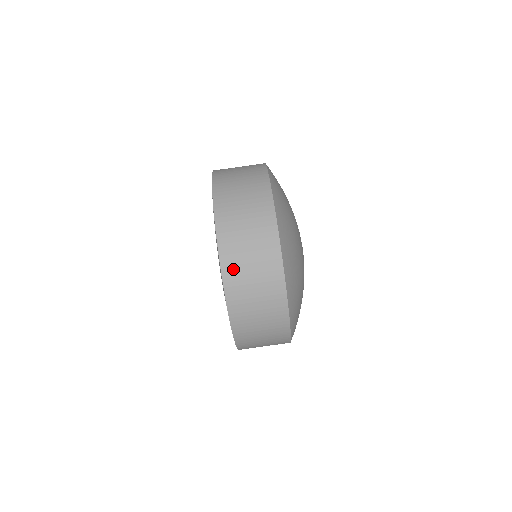
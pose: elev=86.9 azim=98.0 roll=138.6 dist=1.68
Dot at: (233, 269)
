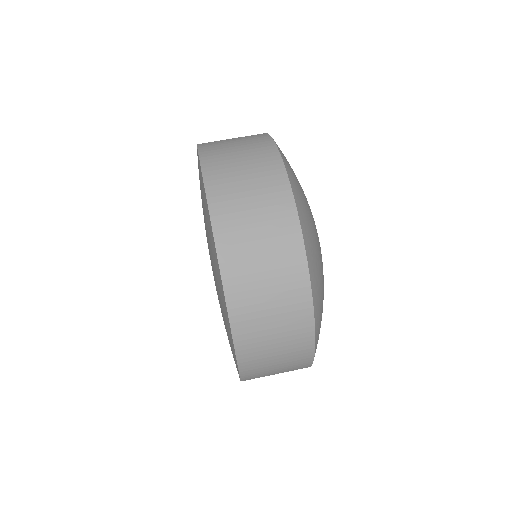
Dot at: (212, 147)
